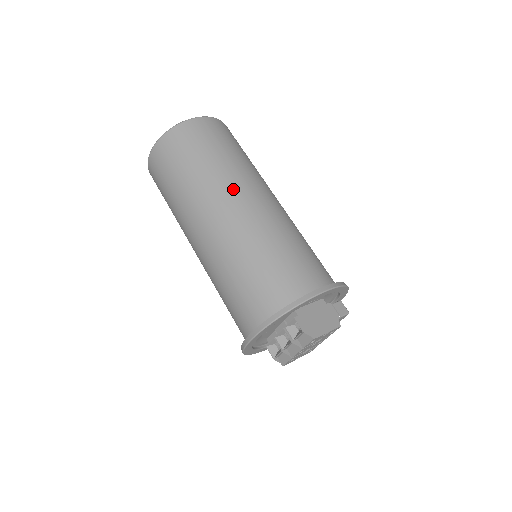
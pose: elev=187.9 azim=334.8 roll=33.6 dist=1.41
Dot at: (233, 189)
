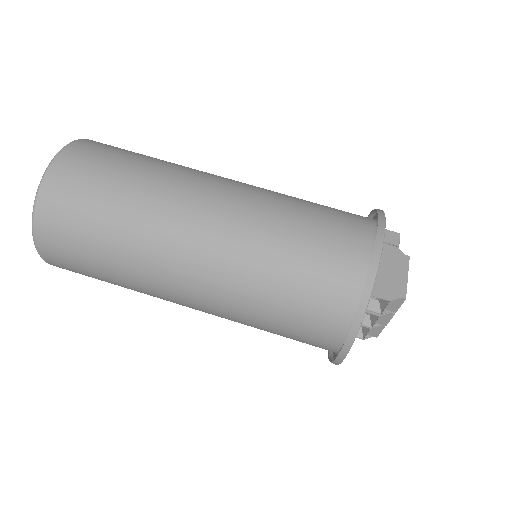
Dot at: (179, 214)
